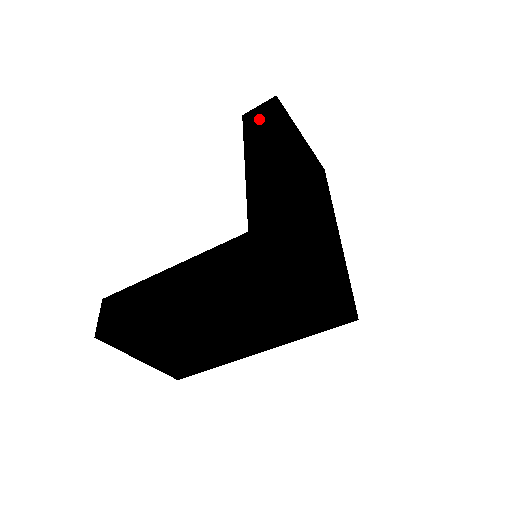
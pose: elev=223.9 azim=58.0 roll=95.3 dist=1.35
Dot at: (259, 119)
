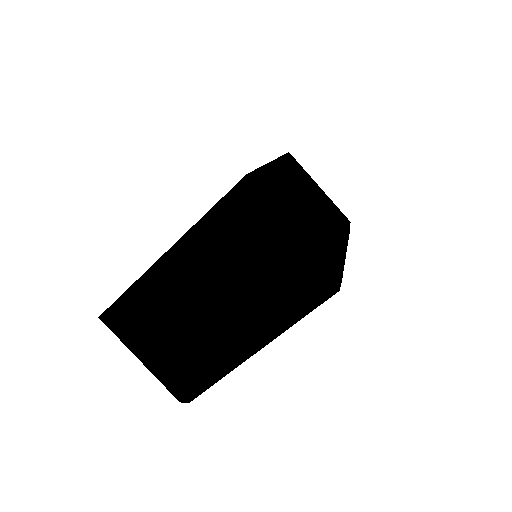
Dot at: occluded
